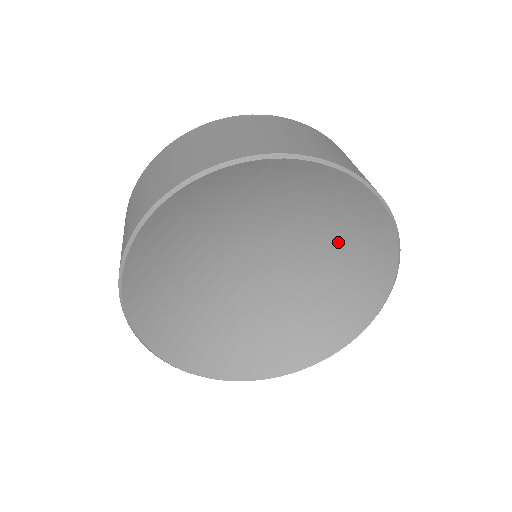
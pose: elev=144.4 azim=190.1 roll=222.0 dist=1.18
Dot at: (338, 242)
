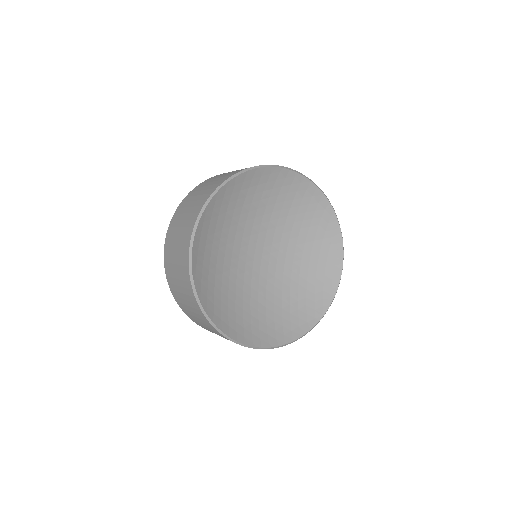
Dot at: (294, 215)
